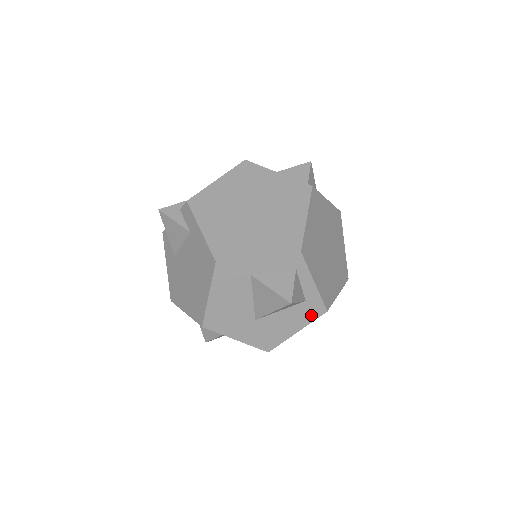
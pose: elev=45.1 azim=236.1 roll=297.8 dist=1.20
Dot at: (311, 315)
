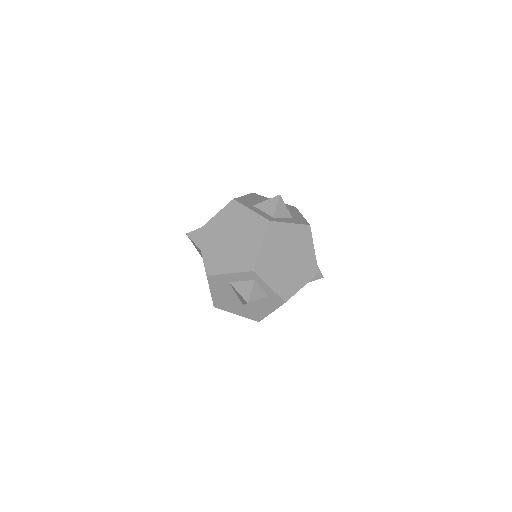
Dot at: (276, 304)
